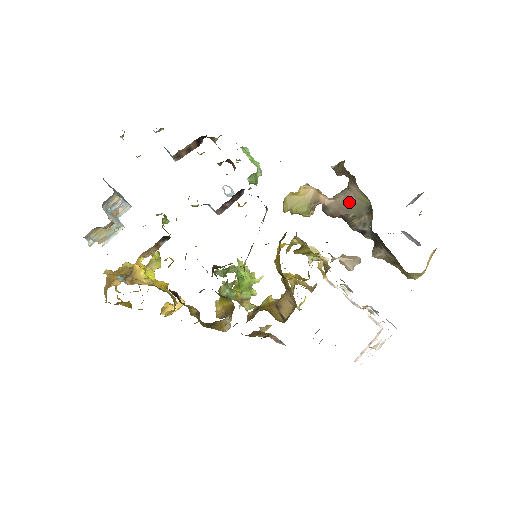
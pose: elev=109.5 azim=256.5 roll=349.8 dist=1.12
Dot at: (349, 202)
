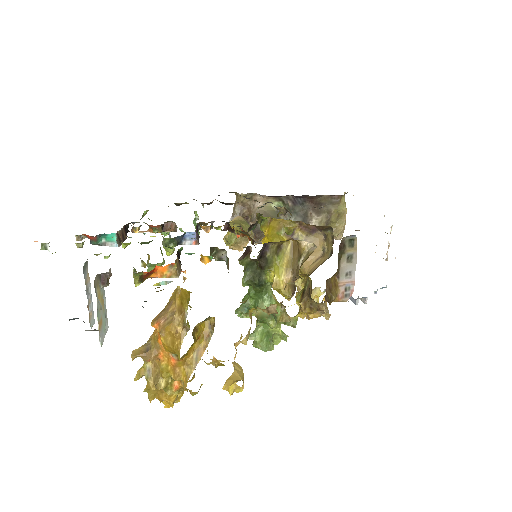
Dot at: (265, 214)
